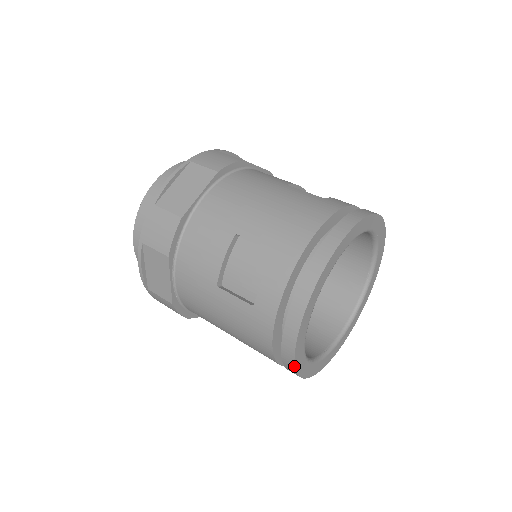
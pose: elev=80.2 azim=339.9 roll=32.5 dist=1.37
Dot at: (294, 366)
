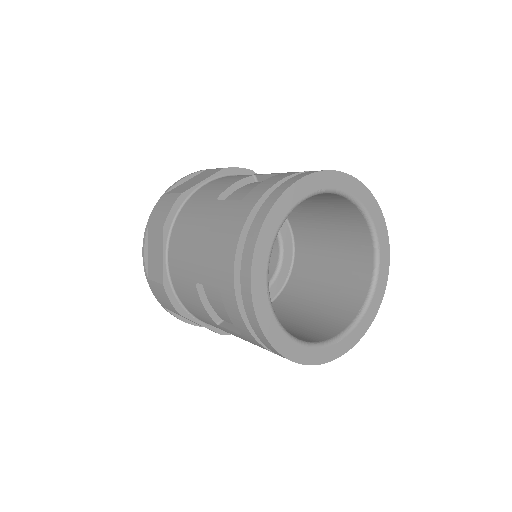
Dot at: occluded
